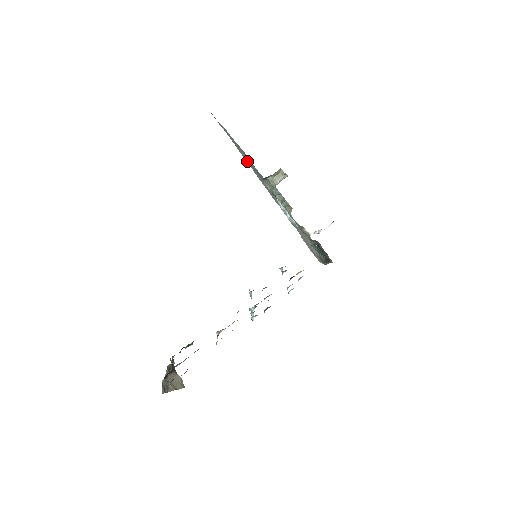
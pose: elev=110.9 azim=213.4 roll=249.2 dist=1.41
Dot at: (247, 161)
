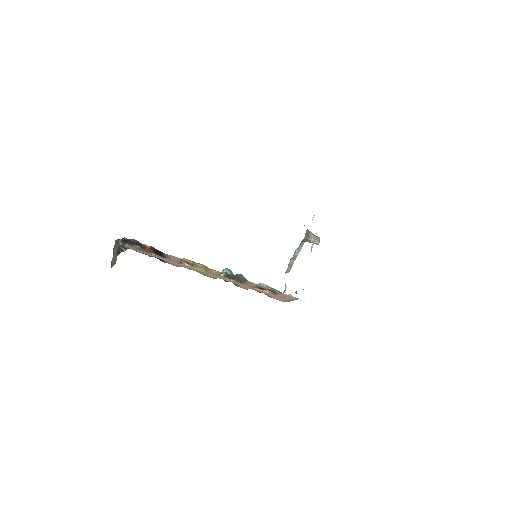
Dot at: occluded
